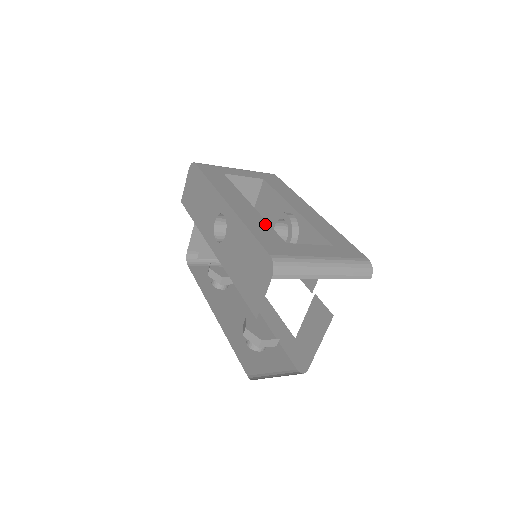
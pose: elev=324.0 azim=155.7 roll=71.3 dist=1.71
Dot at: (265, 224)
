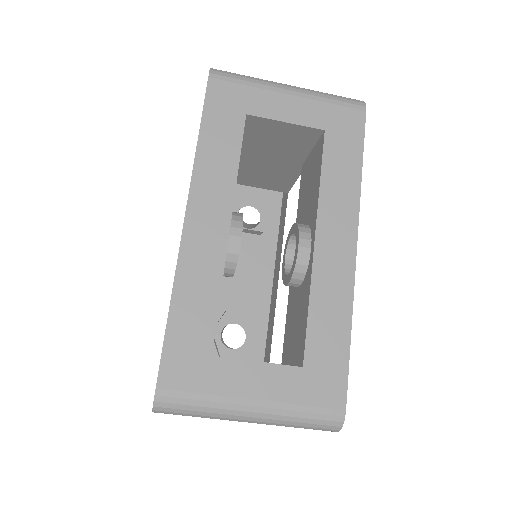
Dot at: (212, 295)
